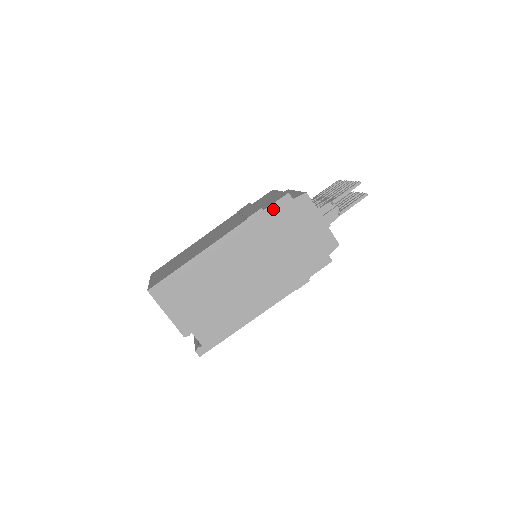
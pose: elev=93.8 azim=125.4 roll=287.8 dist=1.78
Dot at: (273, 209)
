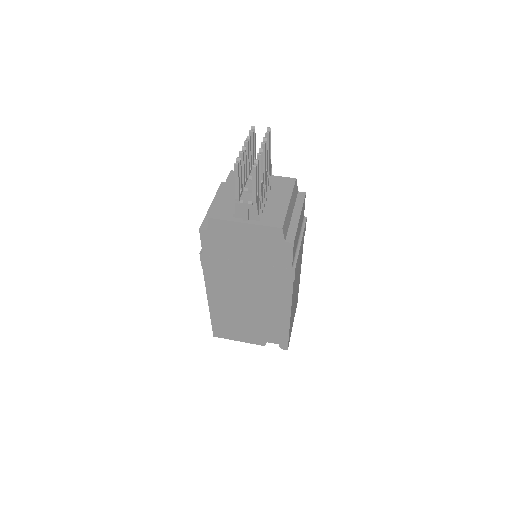
Dot at: (206, 248)
